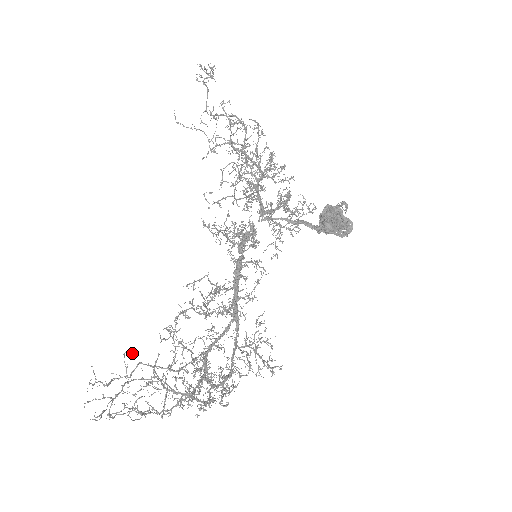
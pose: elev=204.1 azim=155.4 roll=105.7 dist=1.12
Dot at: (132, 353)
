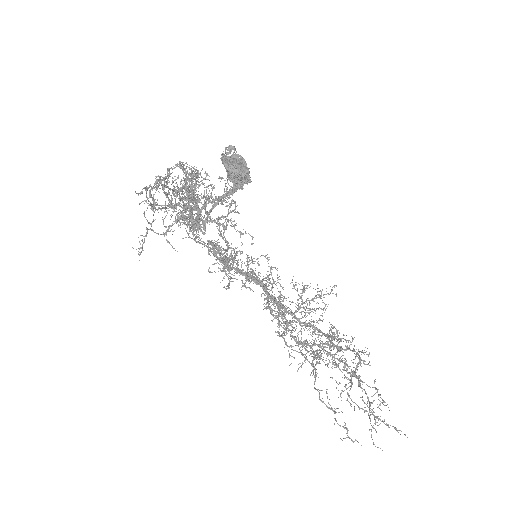
Dot at: occluded
